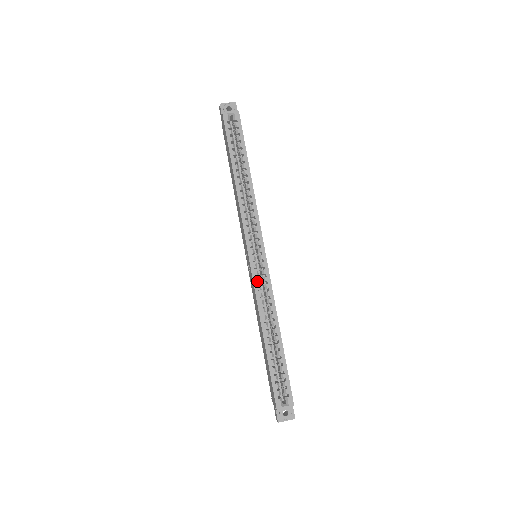
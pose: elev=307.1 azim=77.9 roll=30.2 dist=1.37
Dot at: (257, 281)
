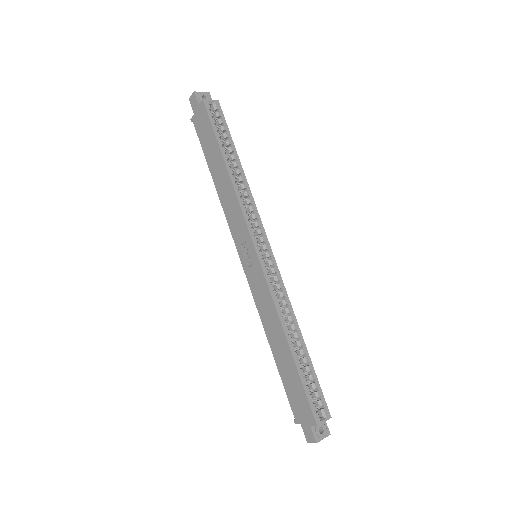
Dot at: (270, 280)
